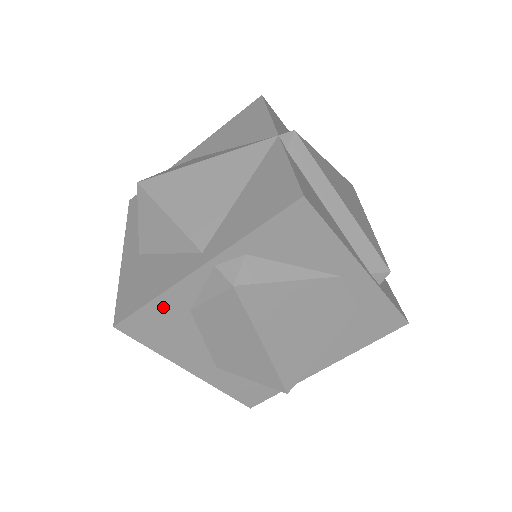
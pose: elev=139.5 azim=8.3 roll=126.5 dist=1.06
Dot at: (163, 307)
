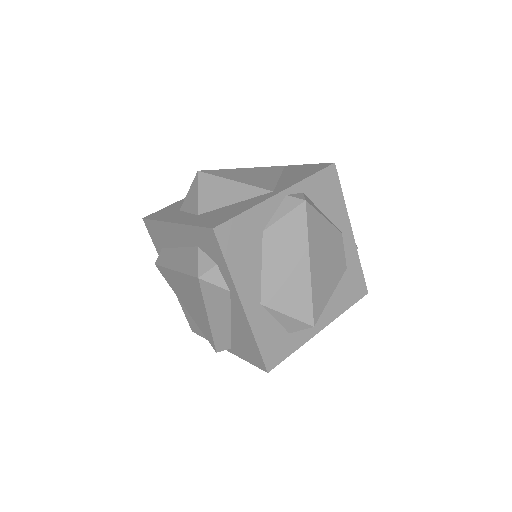
Dot at: (249, 221)
